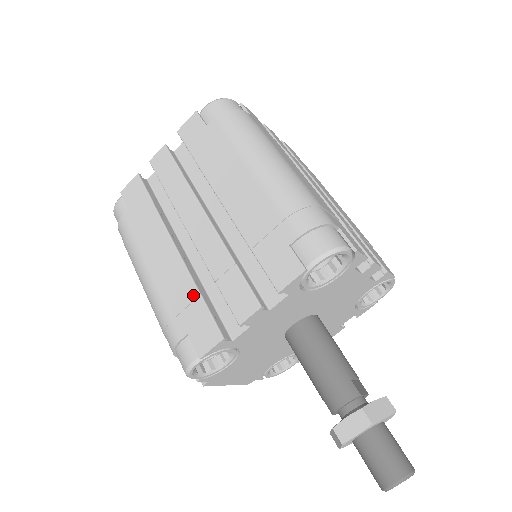
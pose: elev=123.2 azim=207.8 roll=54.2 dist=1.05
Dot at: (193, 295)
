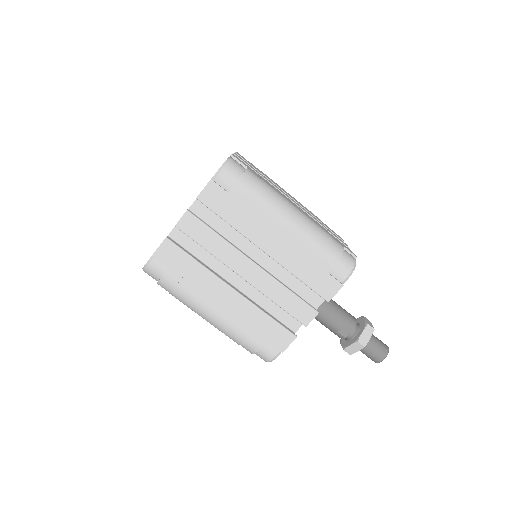
Dot at: occluded
